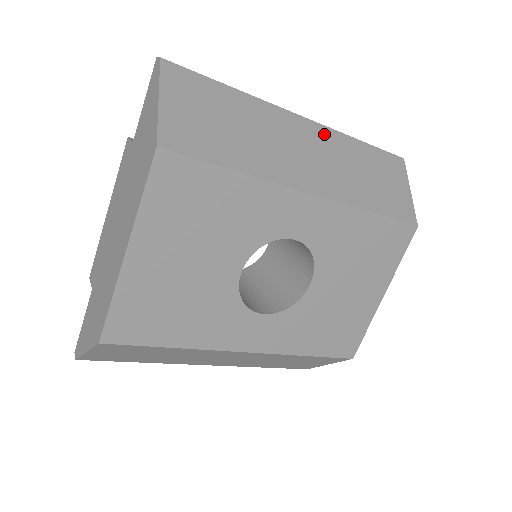
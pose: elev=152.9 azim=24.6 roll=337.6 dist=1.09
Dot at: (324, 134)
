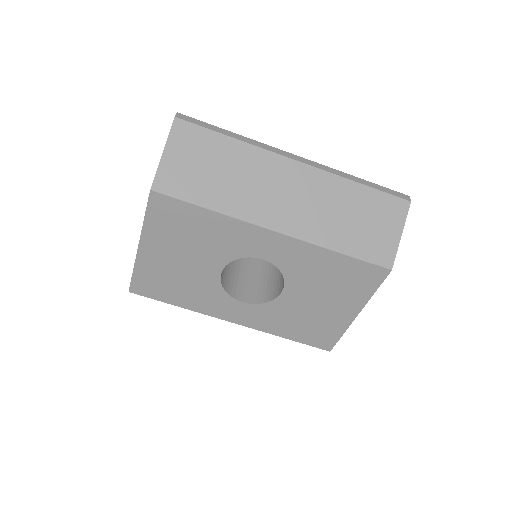
Dot at: (315, 177)
